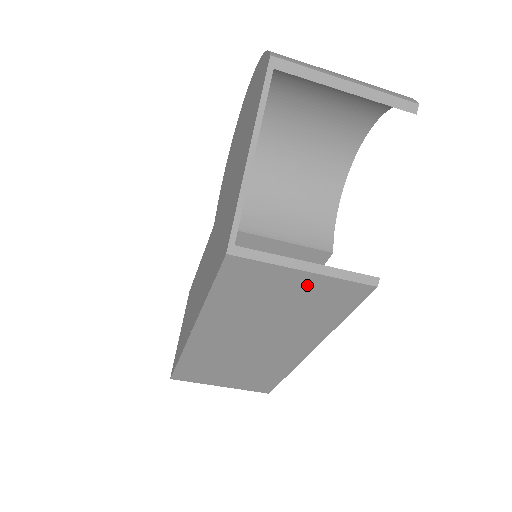
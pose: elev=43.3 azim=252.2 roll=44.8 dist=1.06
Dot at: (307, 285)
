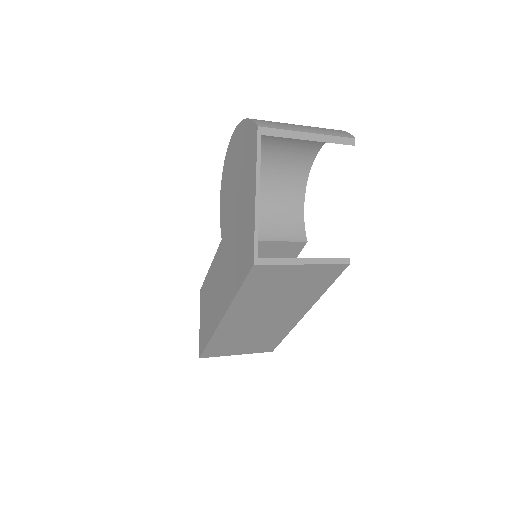
Dot at: (305, 272)
